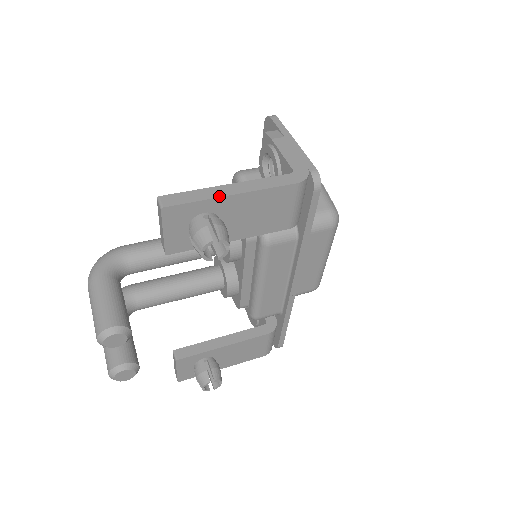
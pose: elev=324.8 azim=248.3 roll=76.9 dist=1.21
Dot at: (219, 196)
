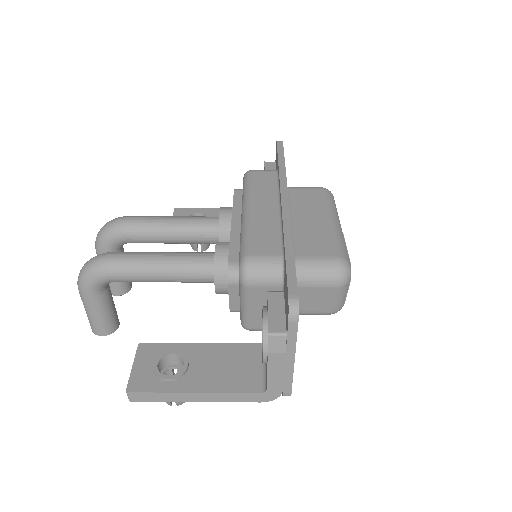
Dot at: (182, 401)
